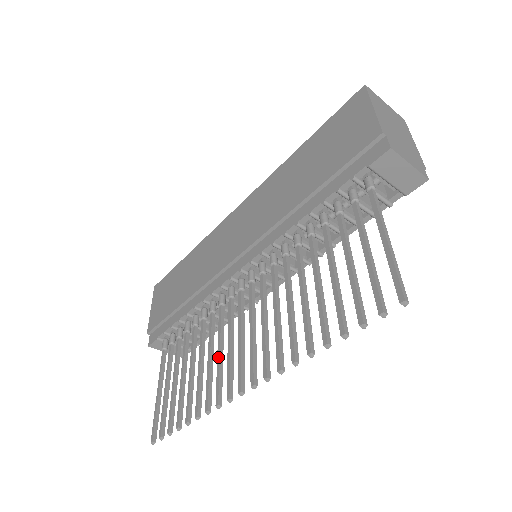
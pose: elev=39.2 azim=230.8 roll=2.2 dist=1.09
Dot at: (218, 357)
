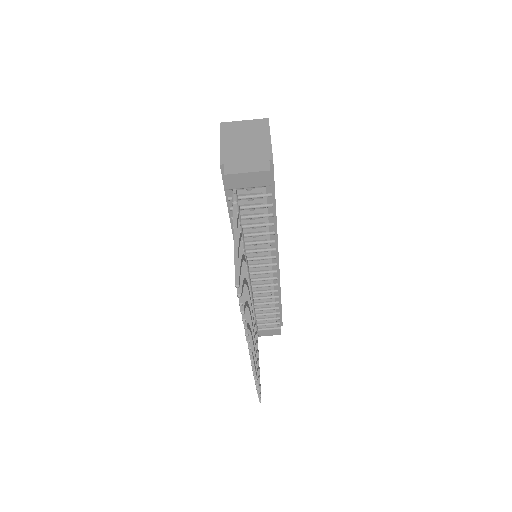
Dot at: occluded
